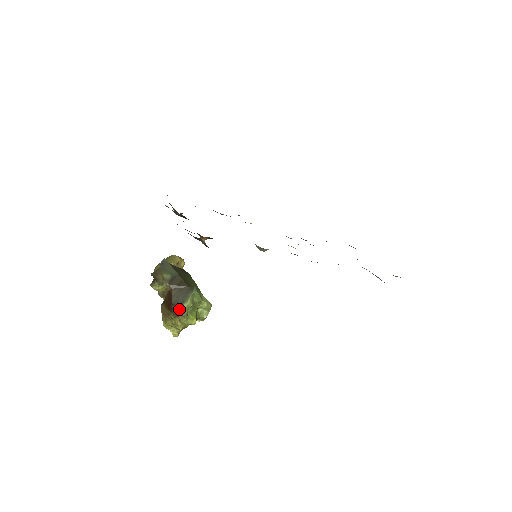
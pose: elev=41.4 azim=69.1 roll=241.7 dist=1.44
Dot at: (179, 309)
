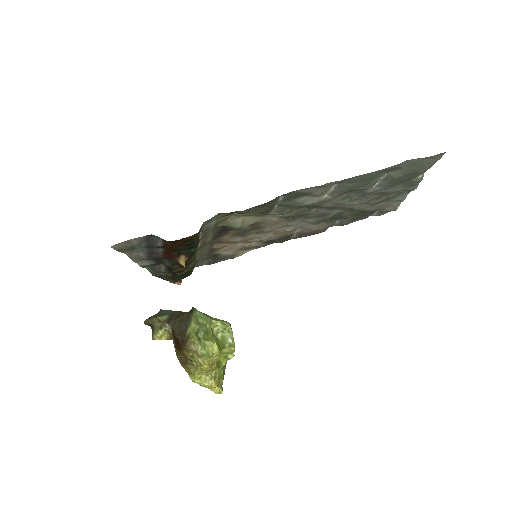
Dot at: (185, 337)
